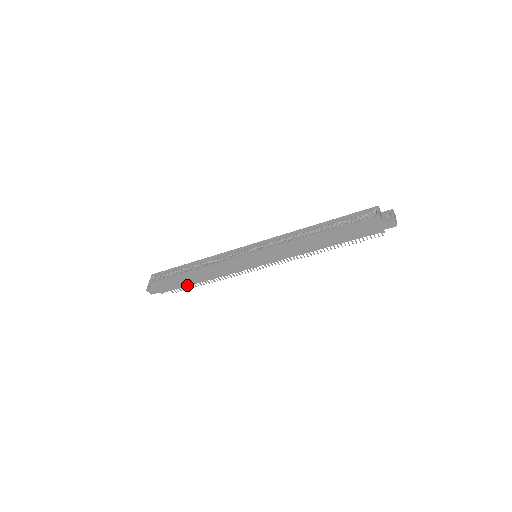
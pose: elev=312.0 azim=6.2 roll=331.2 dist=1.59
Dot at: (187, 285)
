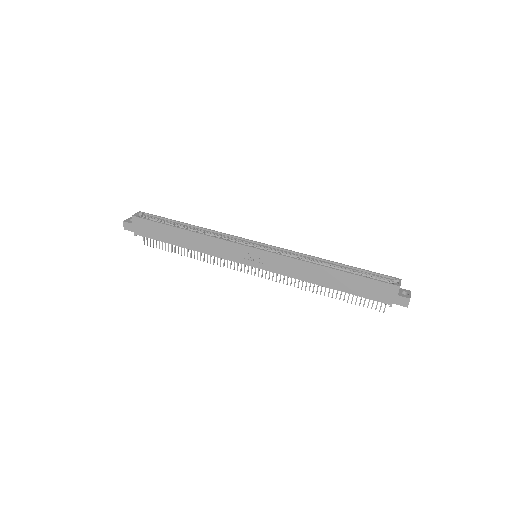
Dot at: (168, 242)
